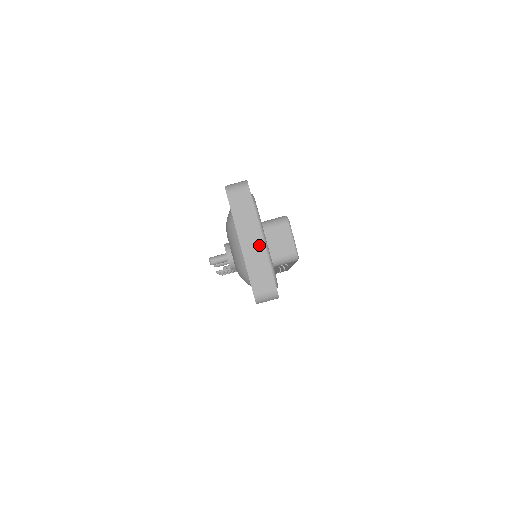
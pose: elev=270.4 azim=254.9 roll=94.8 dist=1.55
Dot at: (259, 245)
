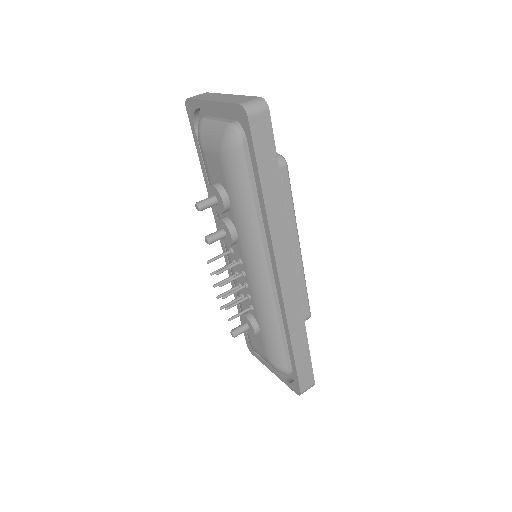
Dot at: (230, 96)
